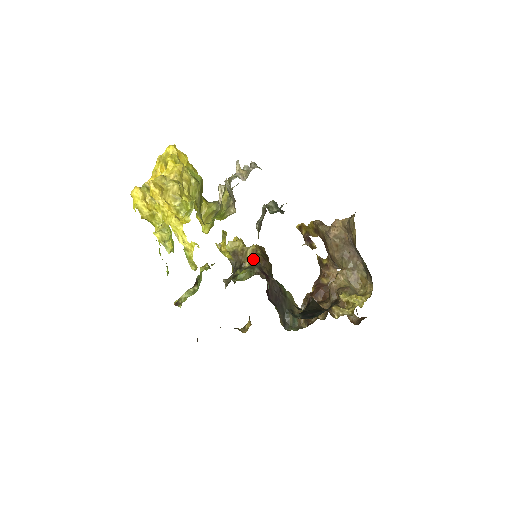
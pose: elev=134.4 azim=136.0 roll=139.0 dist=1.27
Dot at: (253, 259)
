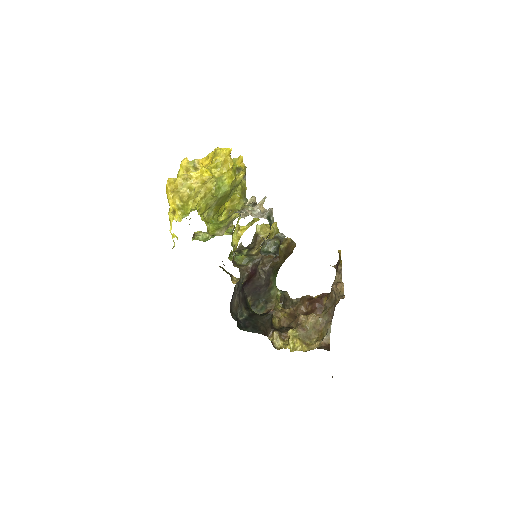
Dot at: (259, 253)
